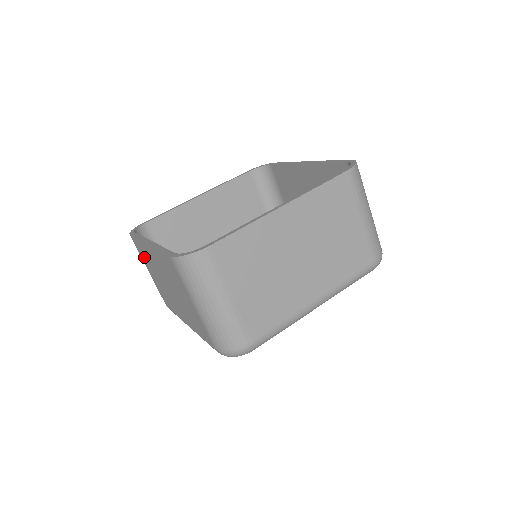
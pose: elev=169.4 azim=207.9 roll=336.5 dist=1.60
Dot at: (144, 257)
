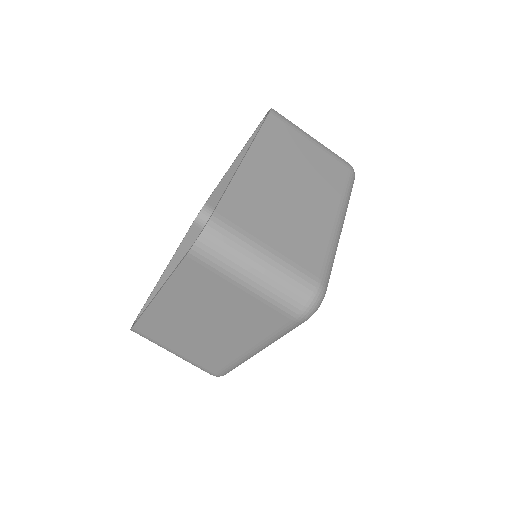
Dot at: occluded
